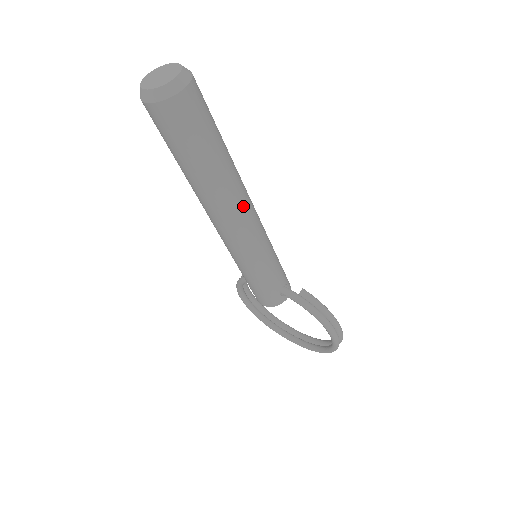
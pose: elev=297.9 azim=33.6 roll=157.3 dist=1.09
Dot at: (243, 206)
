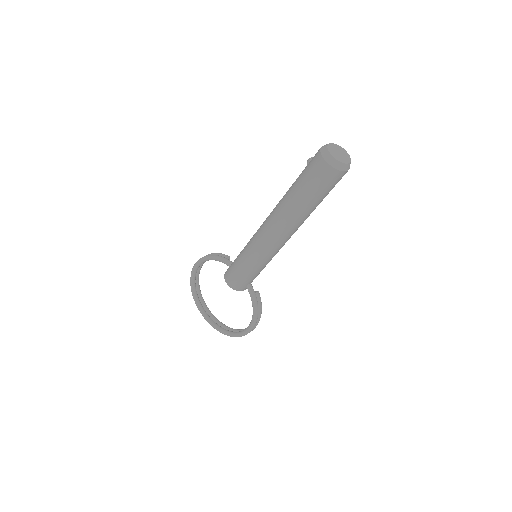
Dot at: occluded
